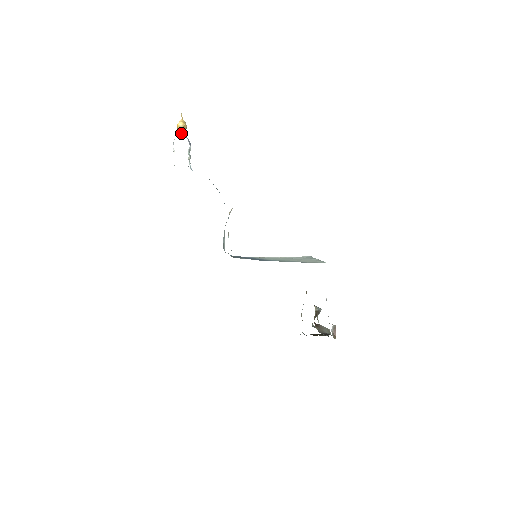
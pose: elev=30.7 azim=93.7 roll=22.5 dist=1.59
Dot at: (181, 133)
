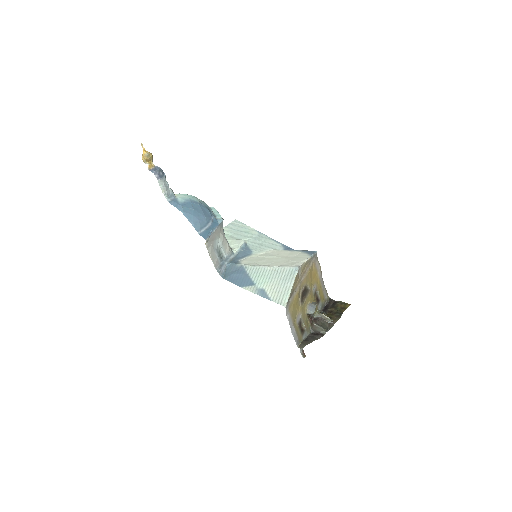
Dot at: (148, 166)
